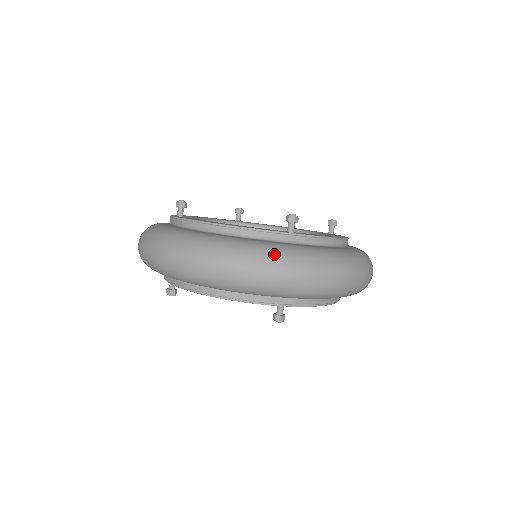
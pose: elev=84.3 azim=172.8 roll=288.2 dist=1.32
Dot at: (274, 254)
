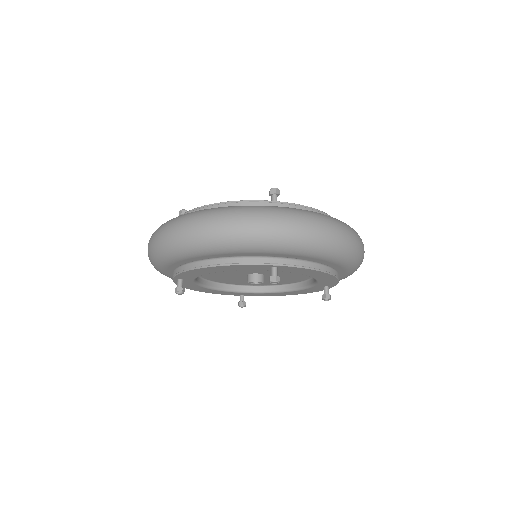
Dot at: (257, 209)
